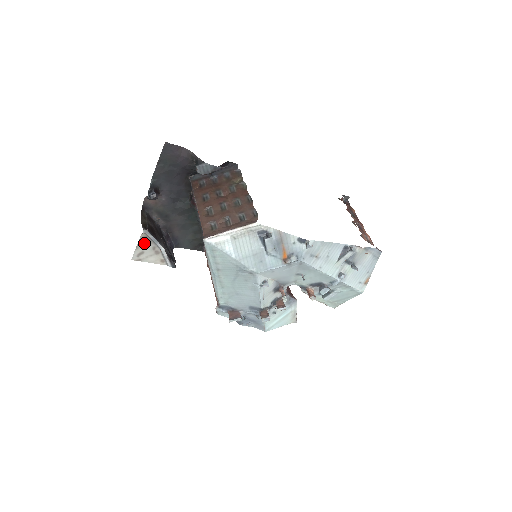
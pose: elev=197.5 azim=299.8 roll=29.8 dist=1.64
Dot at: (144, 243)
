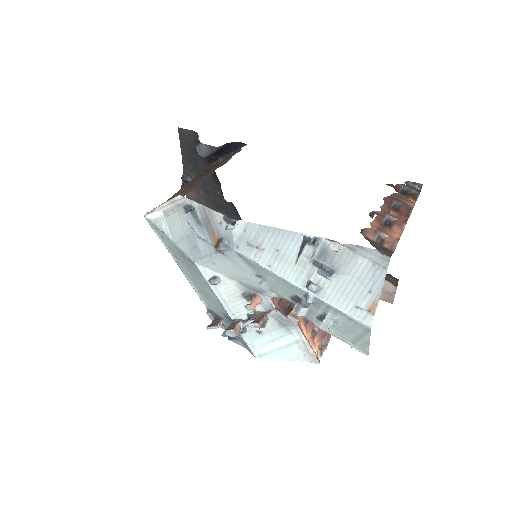
Dot at: occluded
